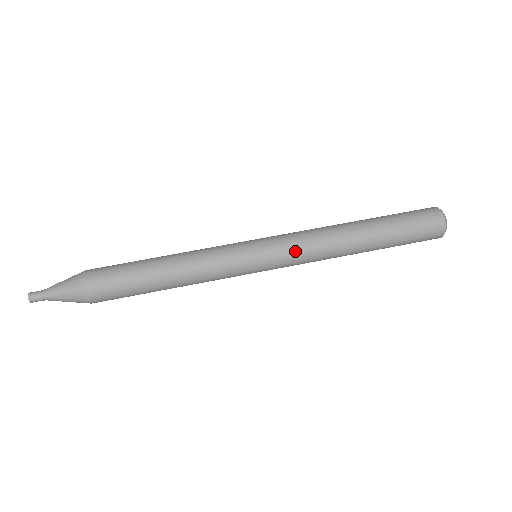
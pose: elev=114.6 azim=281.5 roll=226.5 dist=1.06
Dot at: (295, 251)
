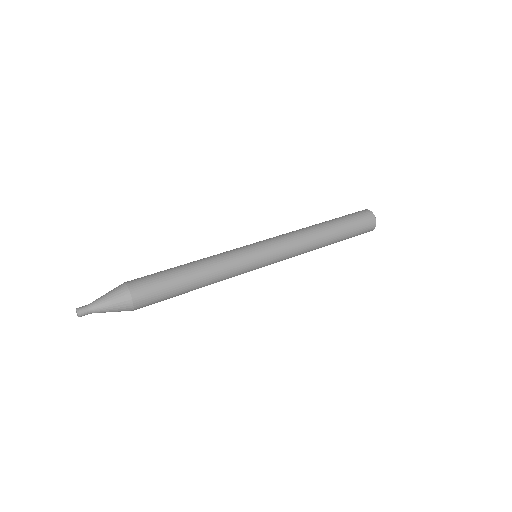
Dot at: (281, 238)
